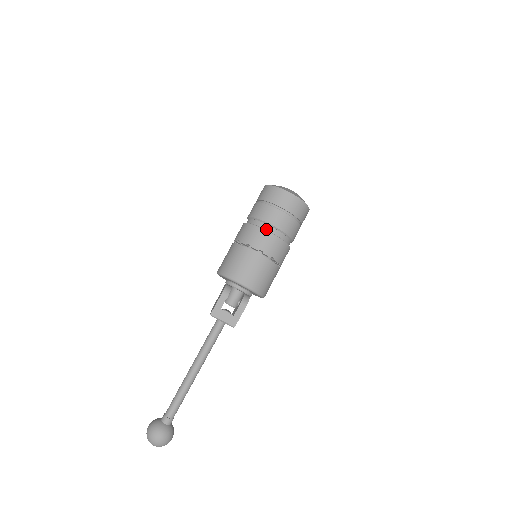
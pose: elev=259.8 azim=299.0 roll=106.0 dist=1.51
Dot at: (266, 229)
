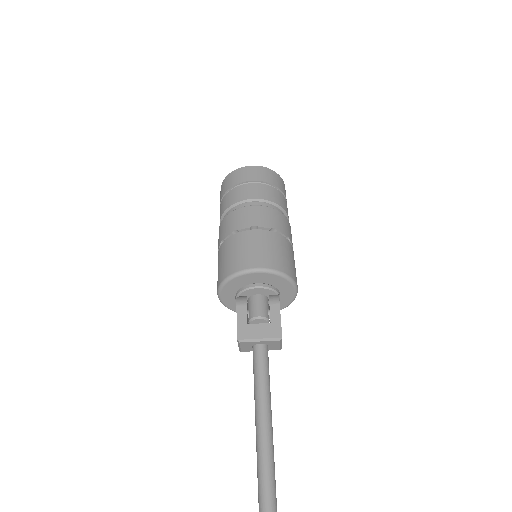
Dot at: (245, 207)
